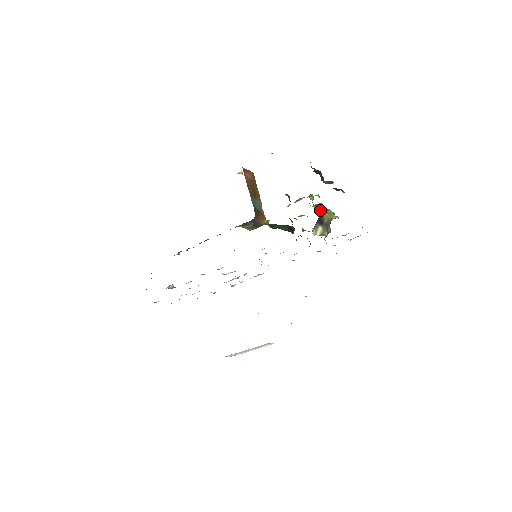
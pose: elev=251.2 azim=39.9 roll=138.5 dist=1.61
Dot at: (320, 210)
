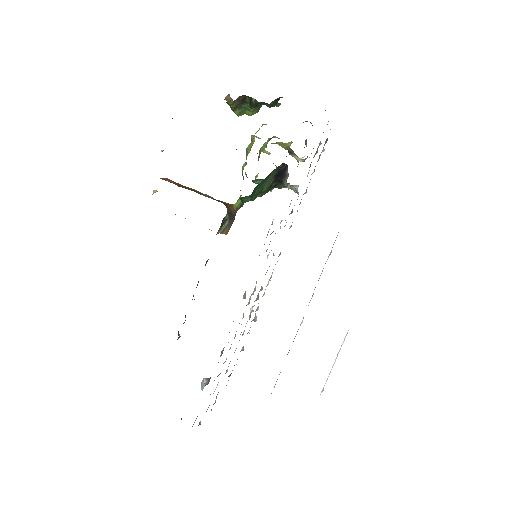
Dot at: occluded
